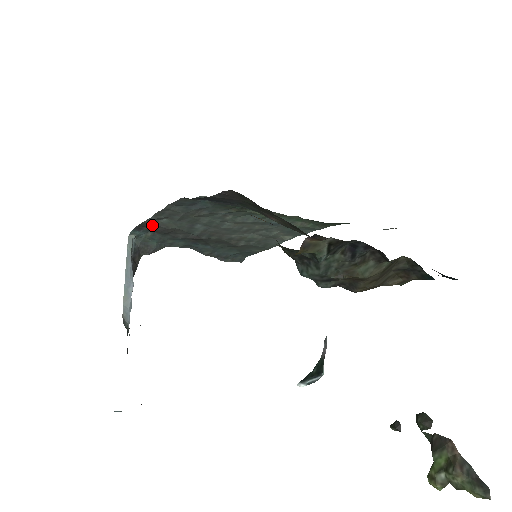
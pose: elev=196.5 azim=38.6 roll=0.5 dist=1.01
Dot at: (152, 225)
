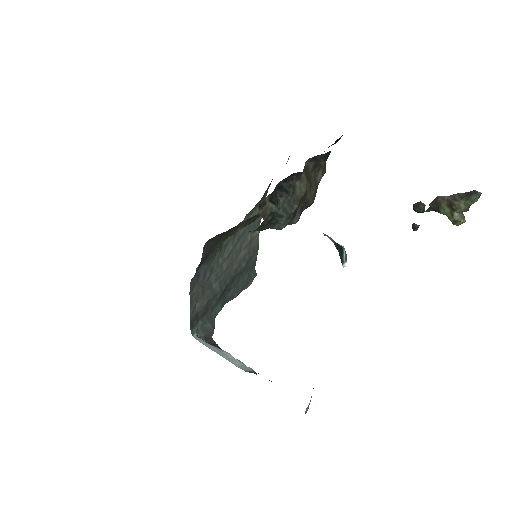
Dot at: (195, 316)
